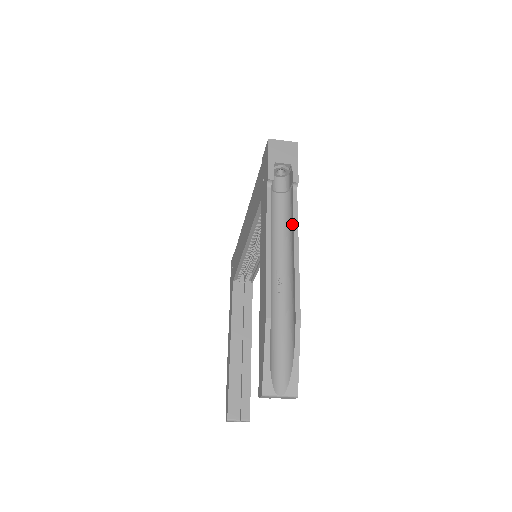
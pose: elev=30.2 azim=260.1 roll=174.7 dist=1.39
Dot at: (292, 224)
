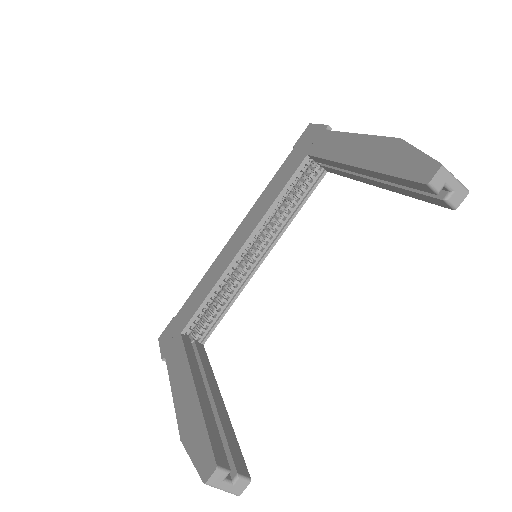
Dot at: occluded
